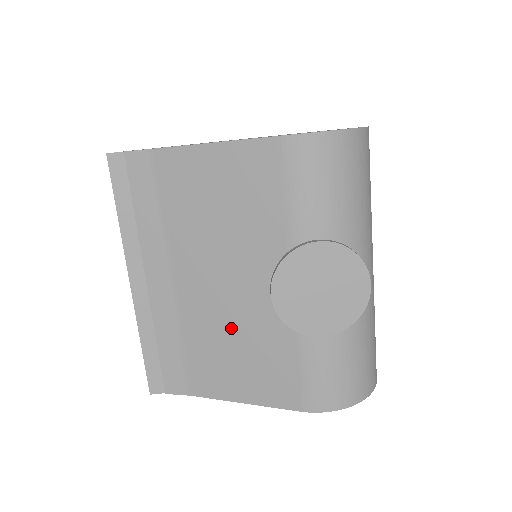
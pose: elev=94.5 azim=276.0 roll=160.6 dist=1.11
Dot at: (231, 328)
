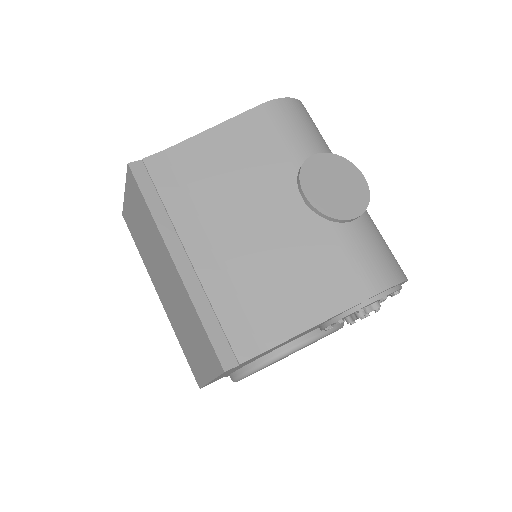
Dot at: (279, 257)
